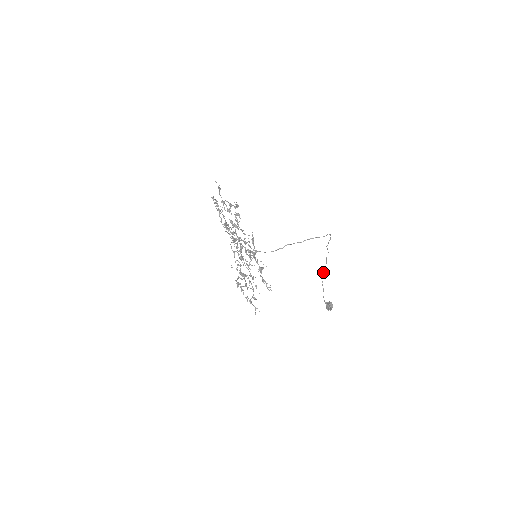
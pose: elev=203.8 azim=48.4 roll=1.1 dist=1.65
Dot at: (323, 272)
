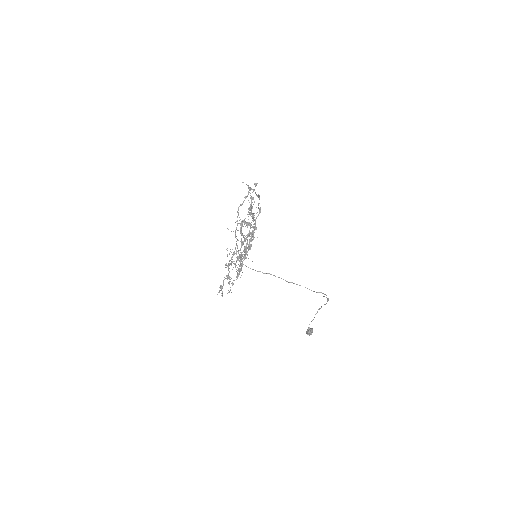
Dot at: (321, 306)
